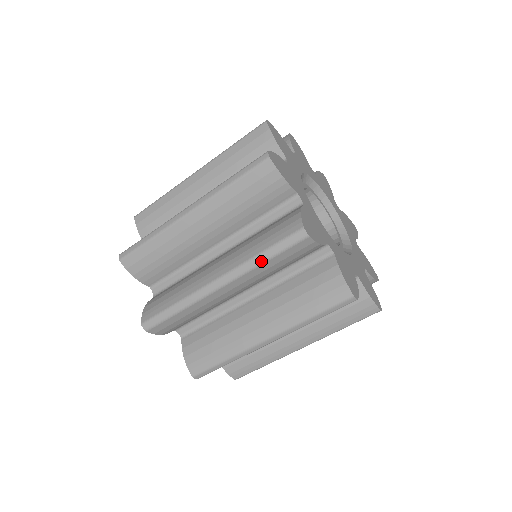
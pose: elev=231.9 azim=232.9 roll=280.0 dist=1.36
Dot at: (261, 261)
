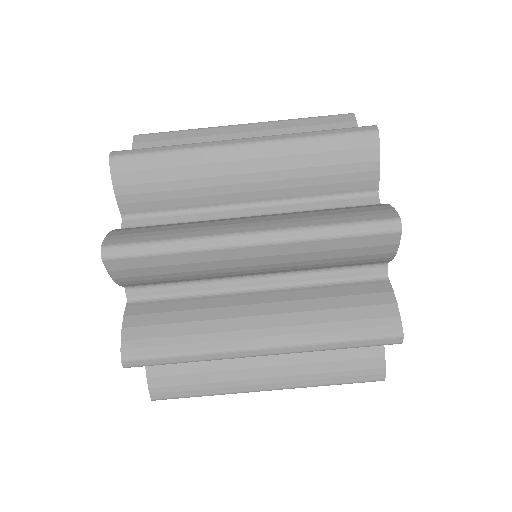
Dot at: (326, 235)
